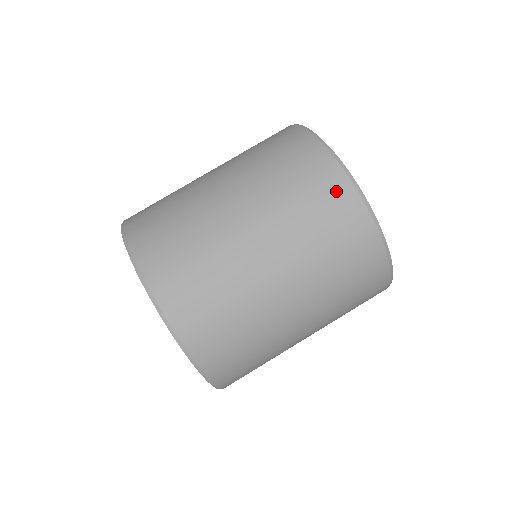
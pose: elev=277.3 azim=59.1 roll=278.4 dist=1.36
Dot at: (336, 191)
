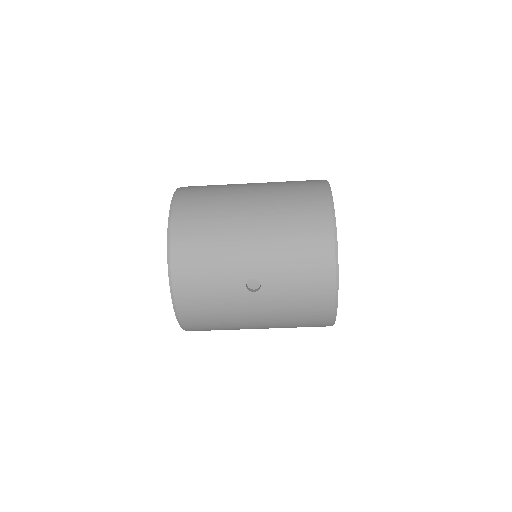
Dot at: occluded
